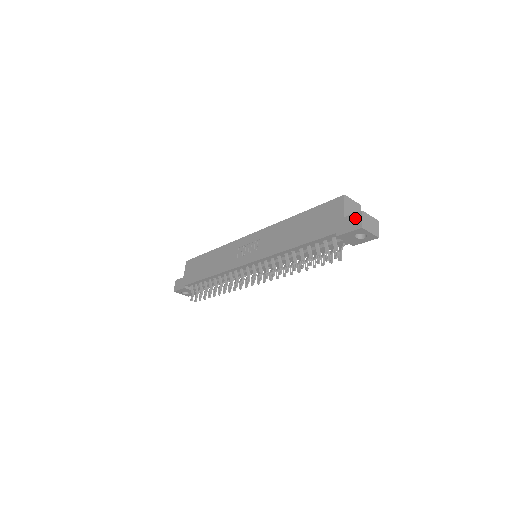
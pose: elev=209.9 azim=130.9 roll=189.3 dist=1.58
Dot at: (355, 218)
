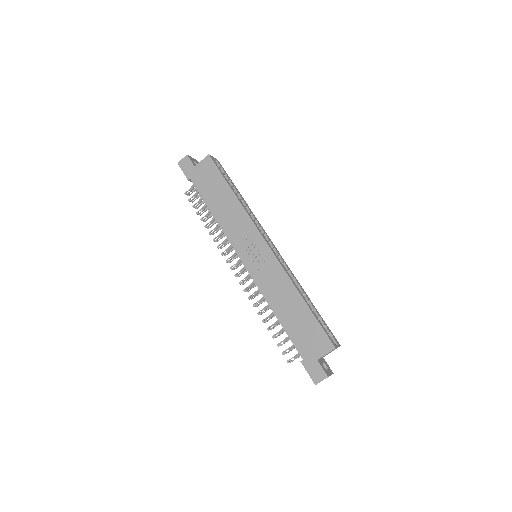
Dot at: (320, 374)
